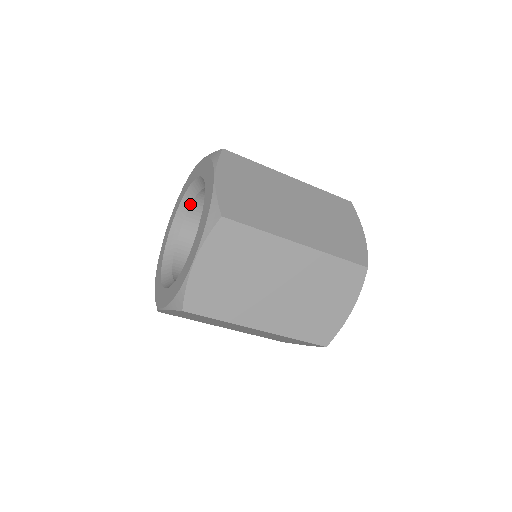
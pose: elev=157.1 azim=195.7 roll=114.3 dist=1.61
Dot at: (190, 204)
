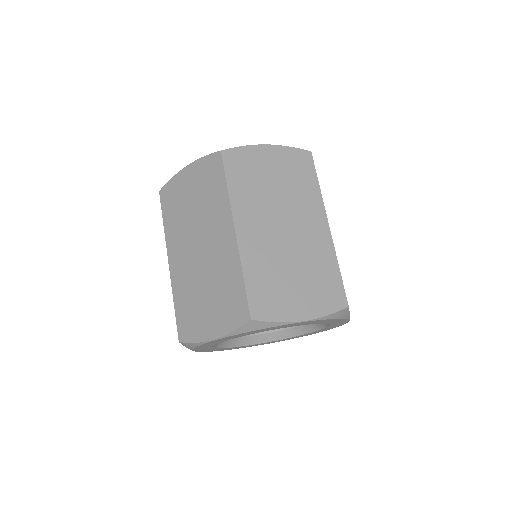
Dot at: occluded
